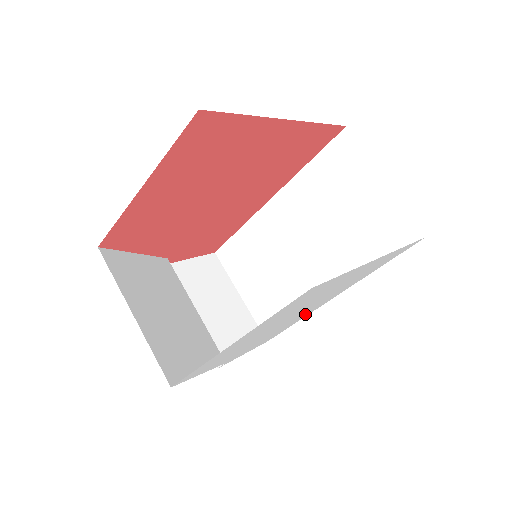
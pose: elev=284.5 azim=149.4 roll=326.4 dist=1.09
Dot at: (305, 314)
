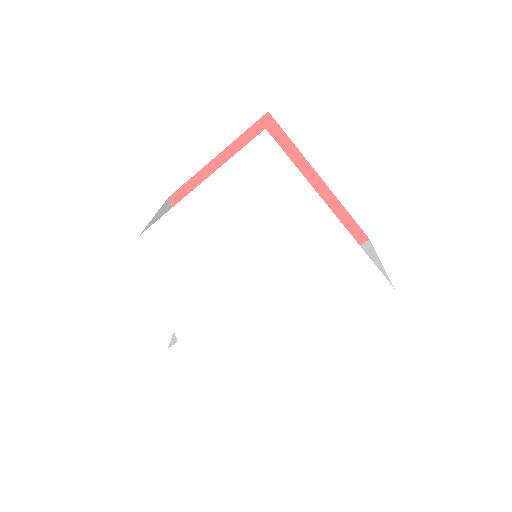
Dot at: (267, 340)
